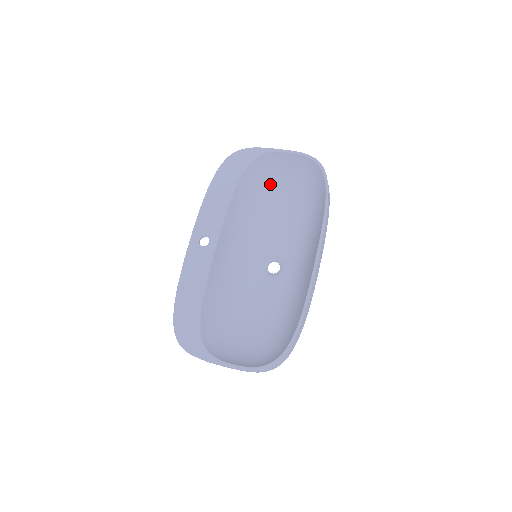
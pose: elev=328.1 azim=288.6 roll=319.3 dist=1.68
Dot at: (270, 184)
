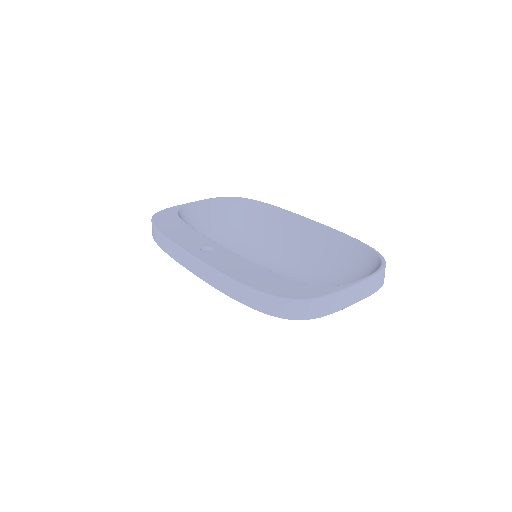
Dot at: occluded
